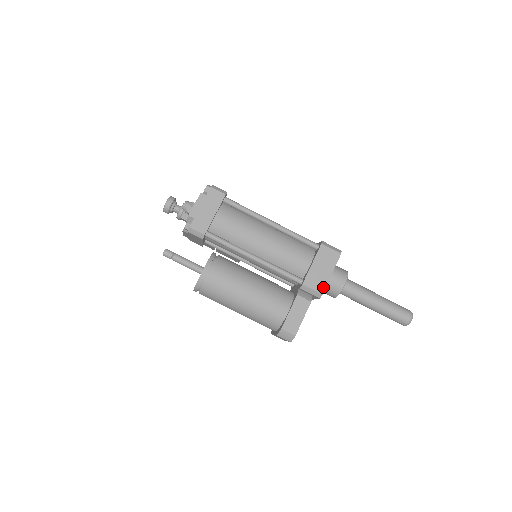
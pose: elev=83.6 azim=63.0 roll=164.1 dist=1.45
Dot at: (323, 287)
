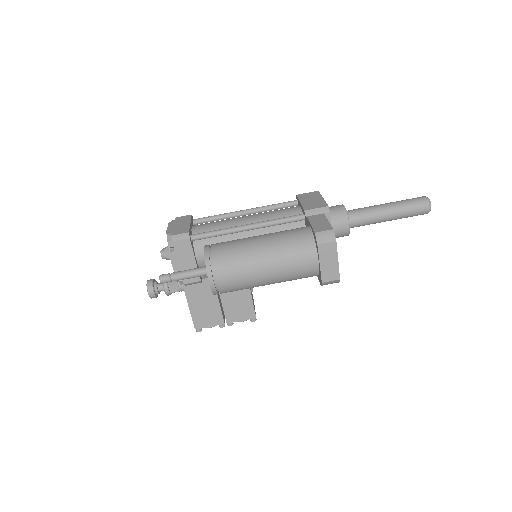
Dot at: (324, 204)
